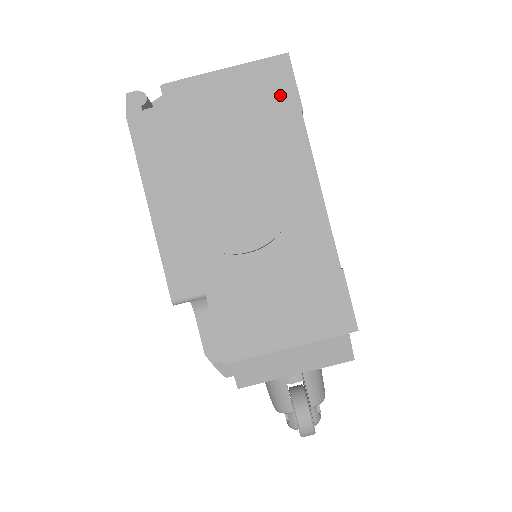
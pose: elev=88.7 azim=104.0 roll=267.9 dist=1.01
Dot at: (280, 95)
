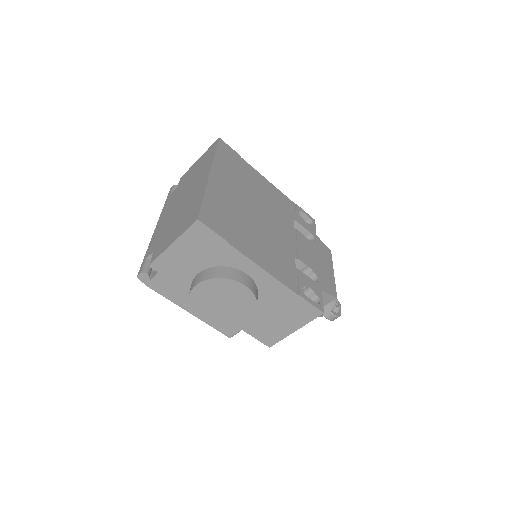
Dot at: (210, 241)
